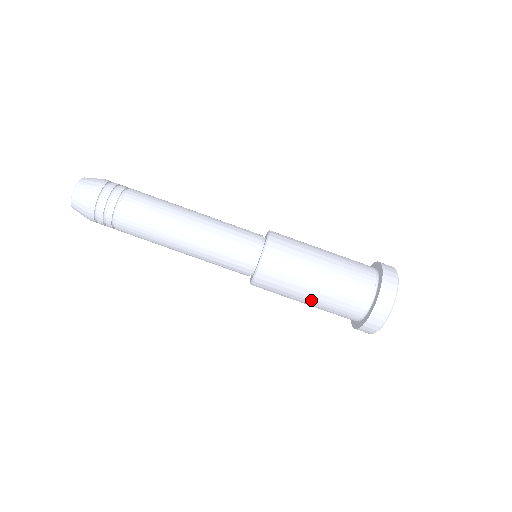
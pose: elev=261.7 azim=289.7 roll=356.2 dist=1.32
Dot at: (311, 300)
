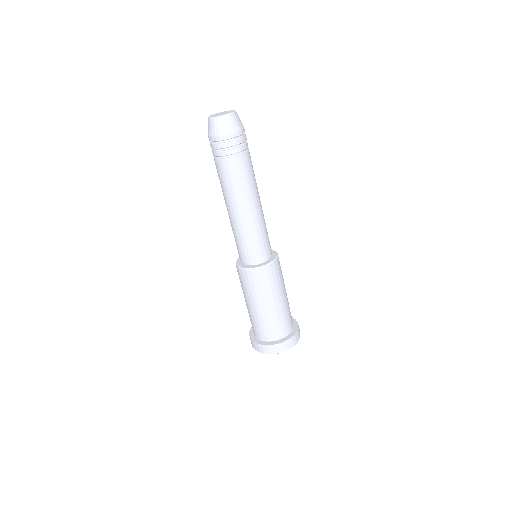
Dot at: (257, 308)
